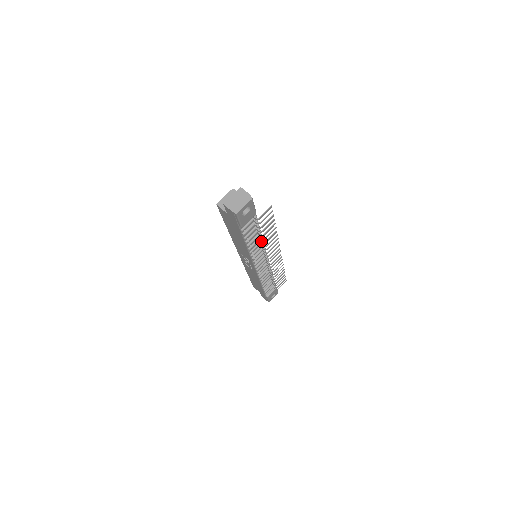
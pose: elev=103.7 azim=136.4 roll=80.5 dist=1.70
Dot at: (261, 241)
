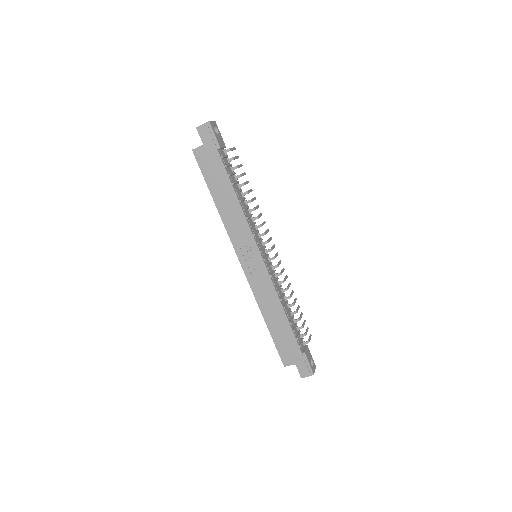
Dot at: (247, 201)
